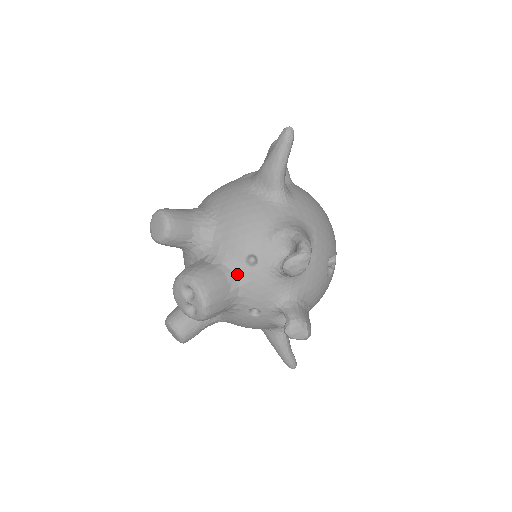
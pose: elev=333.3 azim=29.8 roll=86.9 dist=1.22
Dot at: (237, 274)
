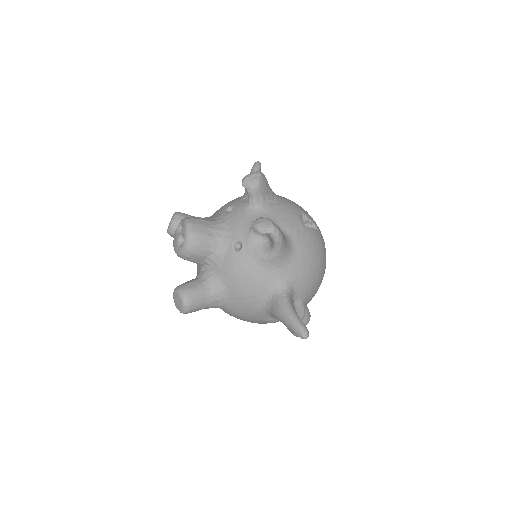
Dot at: (219, 219)
